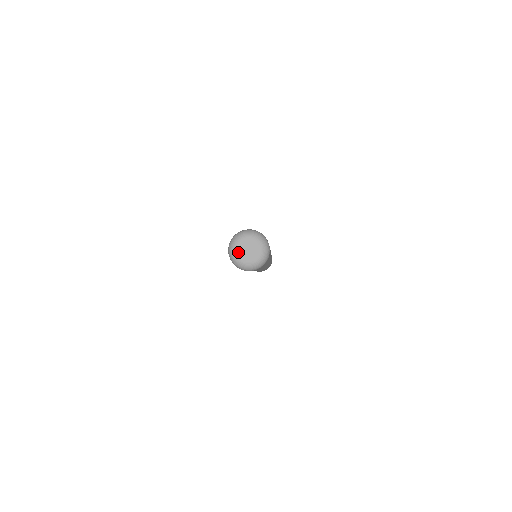
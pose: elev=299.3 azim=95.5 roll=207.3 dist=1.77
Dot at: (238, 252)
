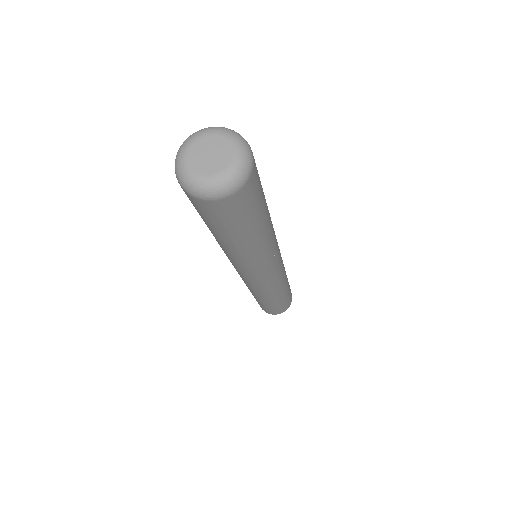
Dot at: (190, 154)
